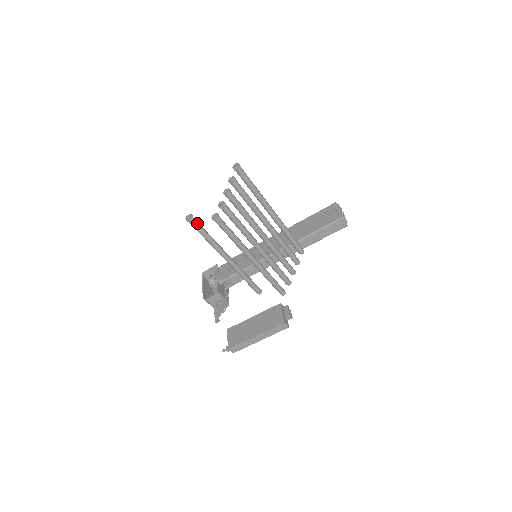
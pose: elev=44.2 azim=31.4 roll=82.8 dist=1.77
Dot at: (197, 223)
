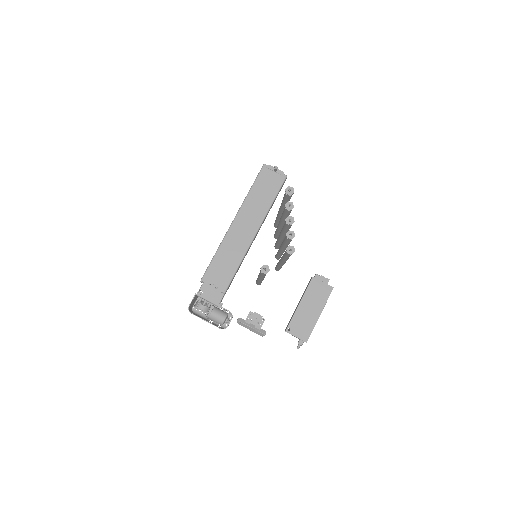
Dot at: occluded
